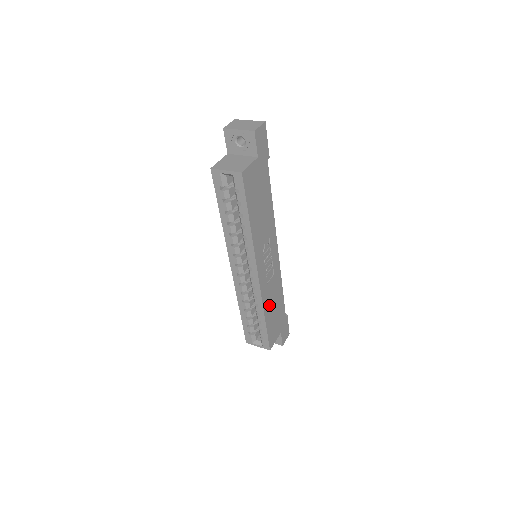
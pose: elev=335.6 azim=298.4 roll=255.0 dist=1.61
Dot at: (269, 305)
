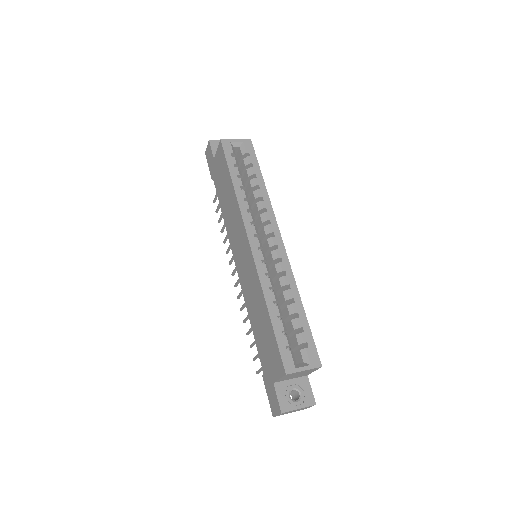
Dot at: occluded
